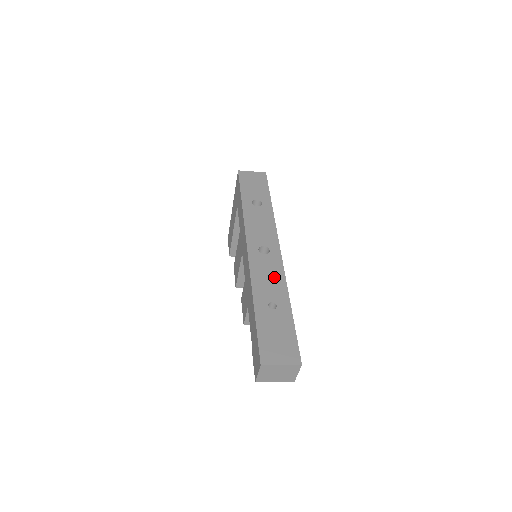
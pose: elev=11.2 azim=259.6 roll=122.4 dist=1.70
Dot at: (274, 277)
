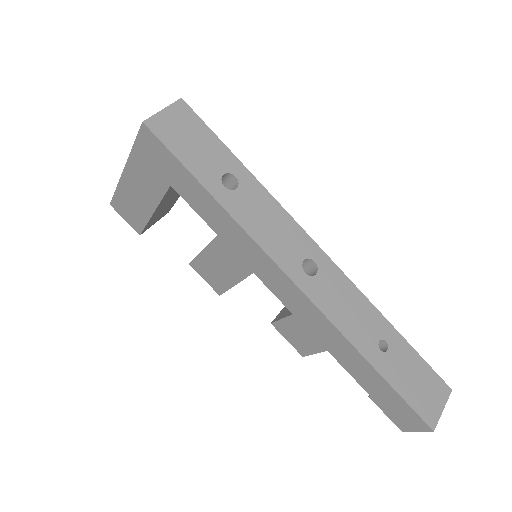
Dot at: (352, 302)
